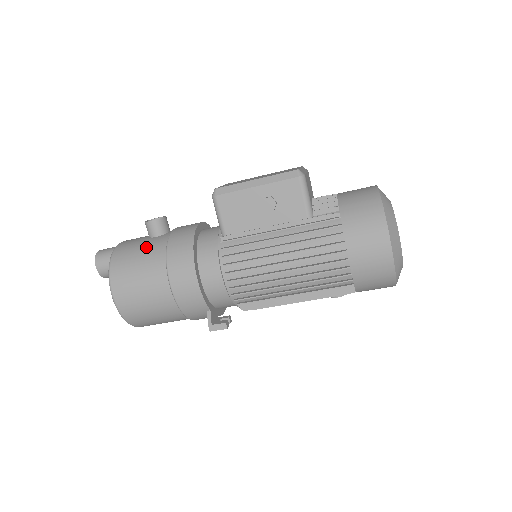
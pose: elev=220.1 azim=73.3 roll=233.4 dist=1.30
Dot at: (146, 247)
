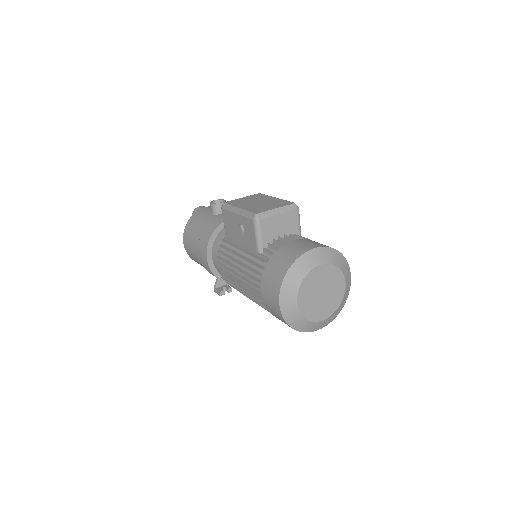
Dot at: (202, 220)
